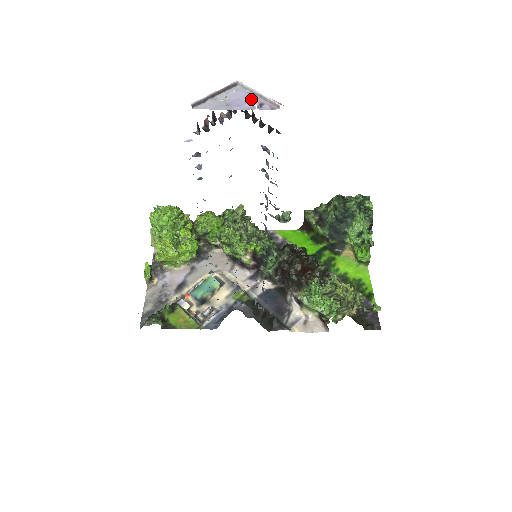
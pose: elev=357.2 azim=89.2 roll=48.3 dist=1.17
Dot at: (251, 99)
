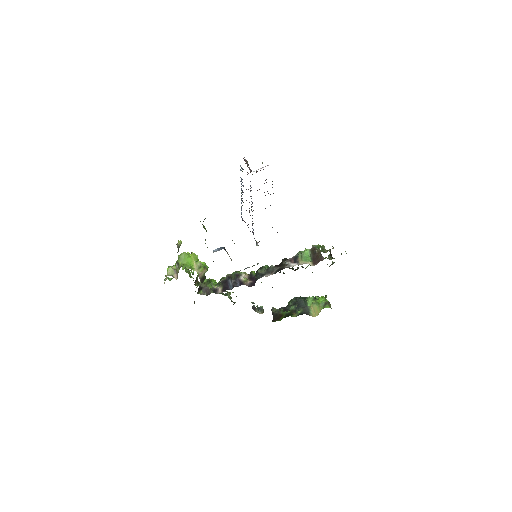
Dot at: occluded
